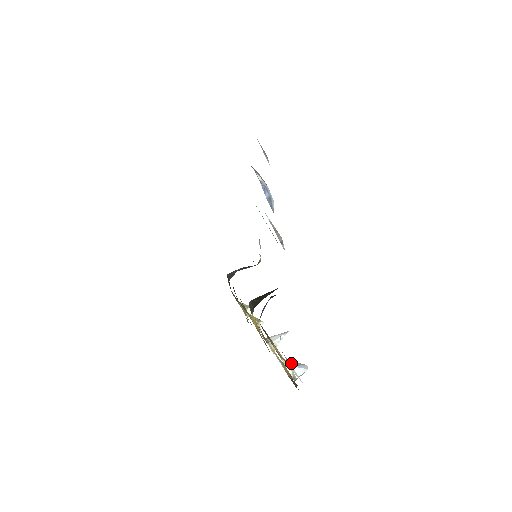
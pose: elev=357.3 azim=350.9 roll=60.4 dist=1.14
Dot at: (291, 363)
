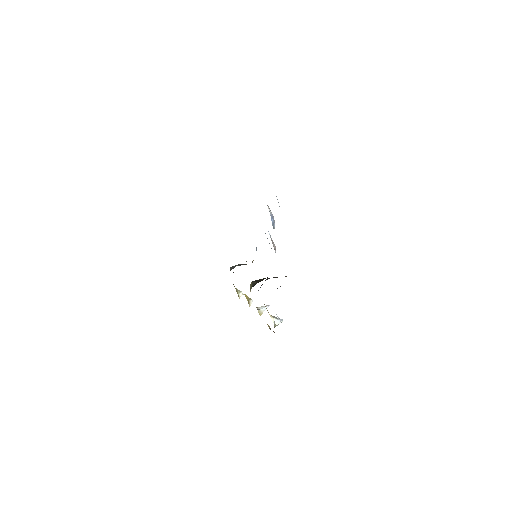
Dot at: (274, 317)
